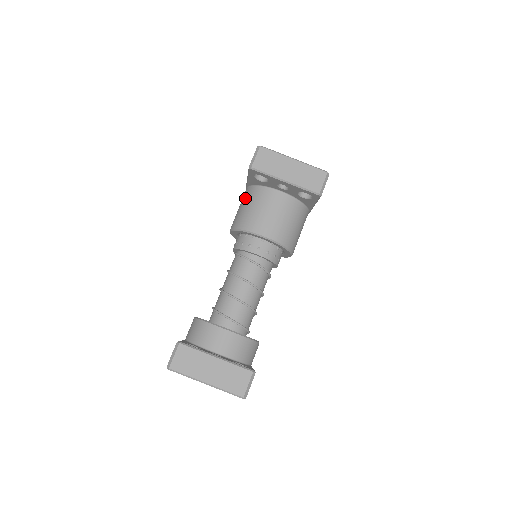
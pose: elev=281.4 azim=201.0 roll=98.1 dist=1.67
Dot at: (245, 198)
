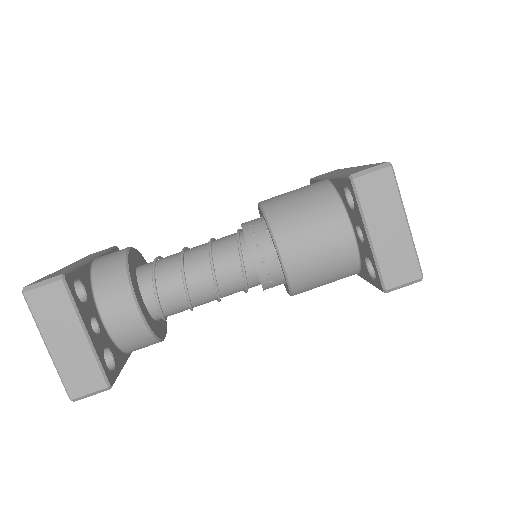
Dot at: (312, 190)
